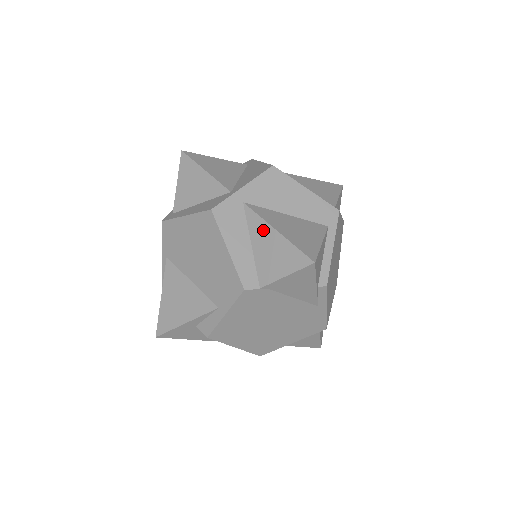
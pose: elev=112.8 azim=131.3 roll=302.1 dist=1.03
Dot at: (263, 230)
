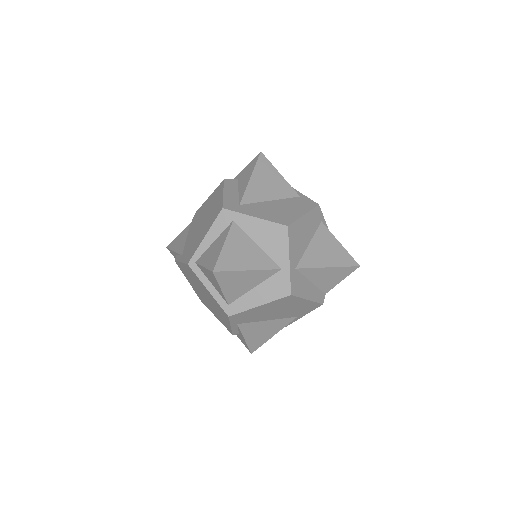
Dot at: (318, 272)
